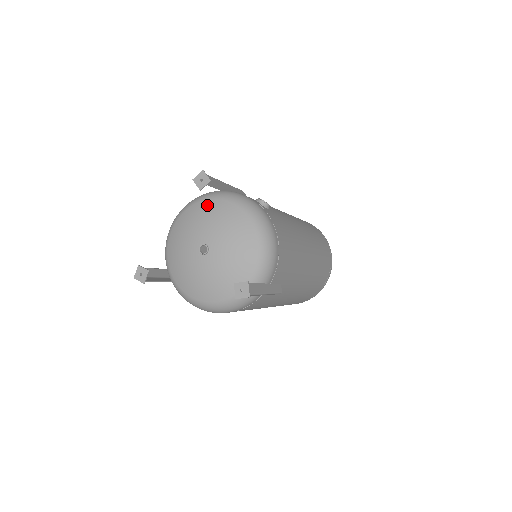
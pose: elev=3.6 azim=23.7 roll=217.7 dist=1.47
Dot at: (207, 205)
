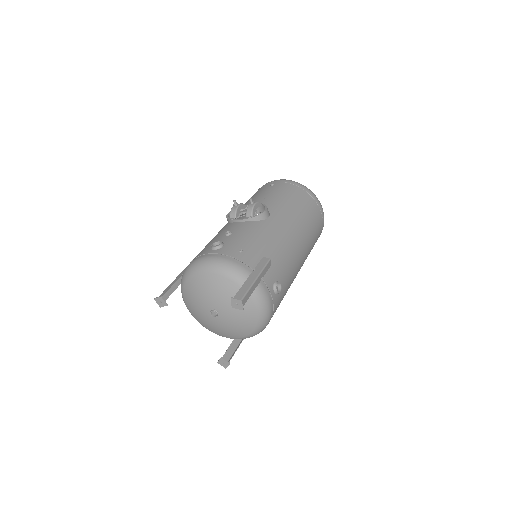
Dot at: (233, 289)
